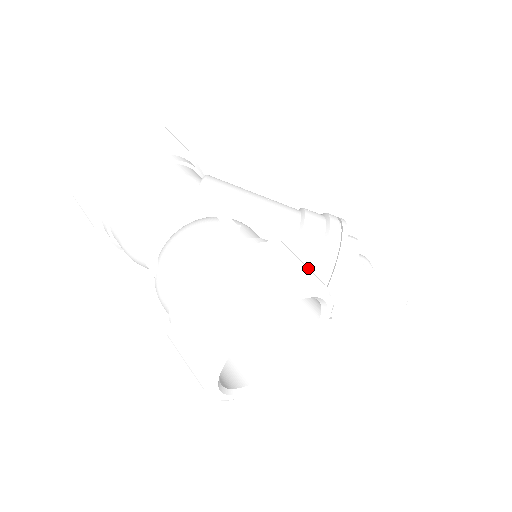
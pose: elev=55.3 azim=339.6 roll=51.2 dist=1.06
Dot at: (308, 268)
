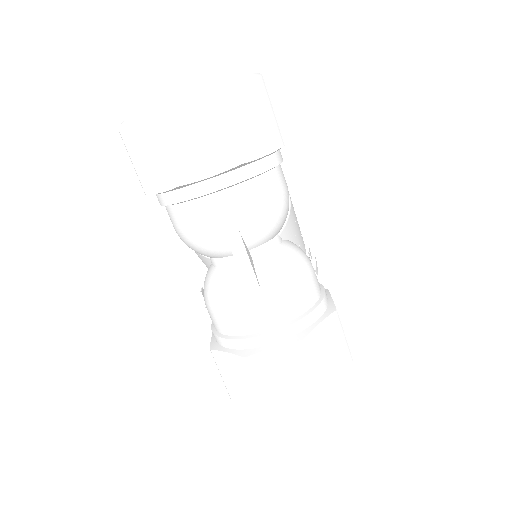
Dot at: occluded
